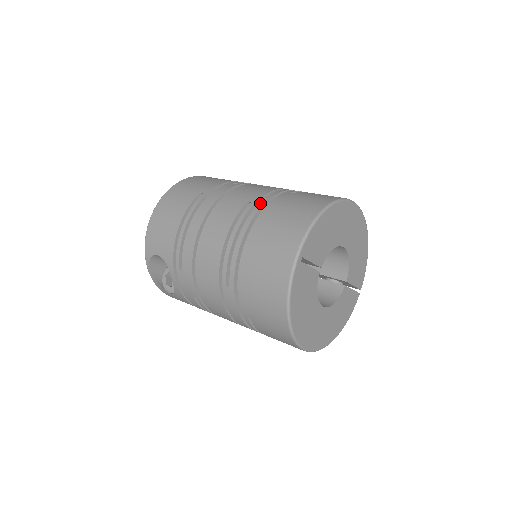
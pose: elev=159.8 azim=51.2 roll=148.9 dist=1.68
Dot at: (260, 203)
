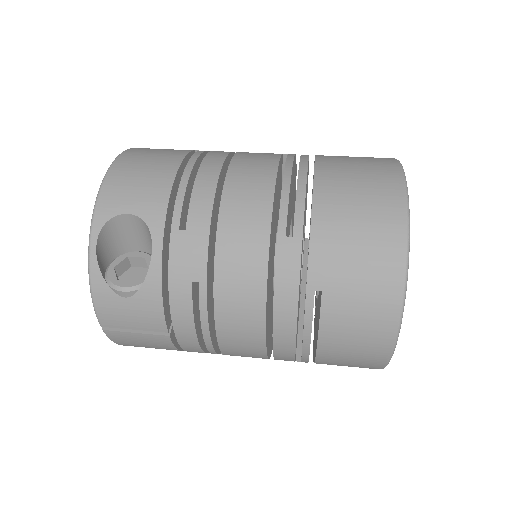
Dot at: occluded
